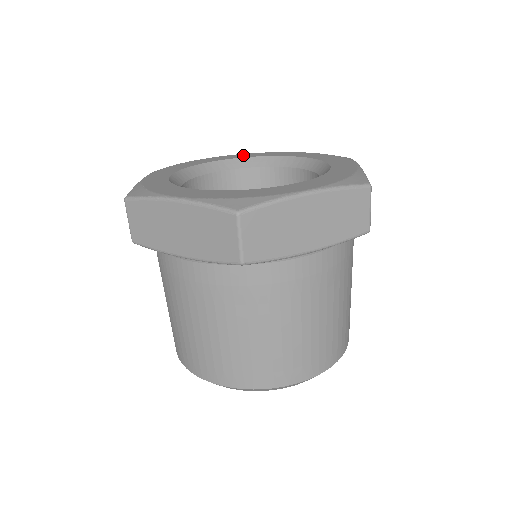
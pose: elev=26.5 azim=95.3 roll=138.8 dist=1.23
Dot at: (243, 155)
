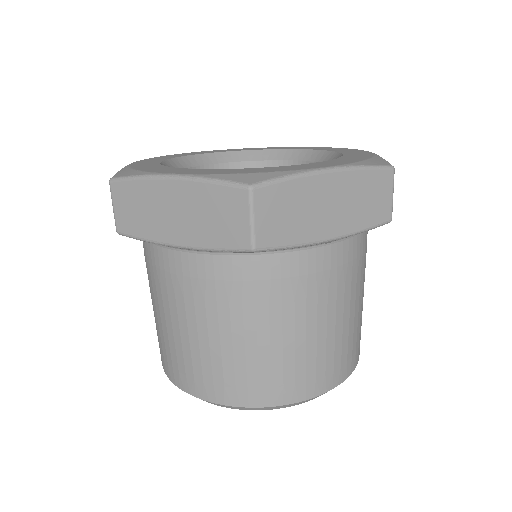
Dot at: (323, 148)
